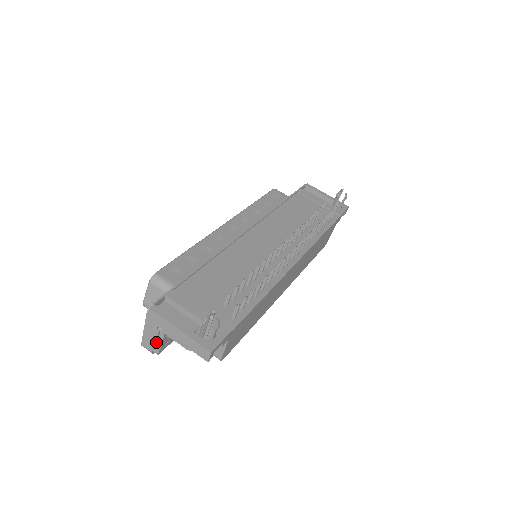
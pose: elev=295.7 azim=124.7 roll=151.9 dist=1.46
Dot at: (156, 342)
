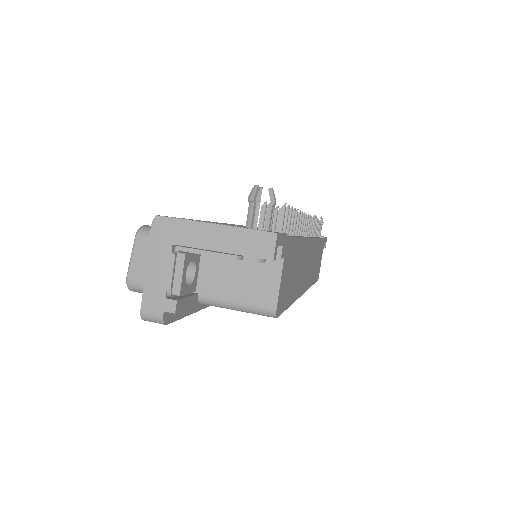
Dot at: (170, 284)
